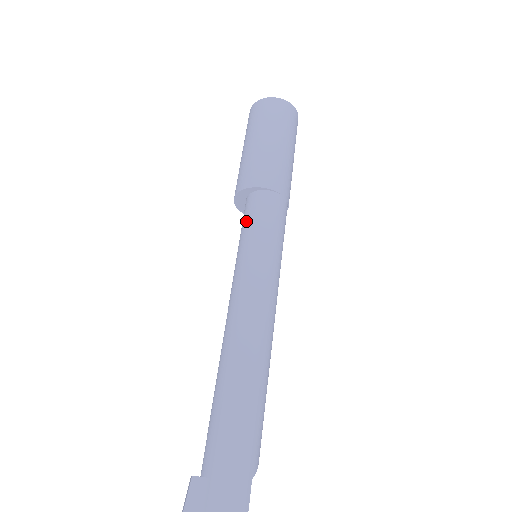
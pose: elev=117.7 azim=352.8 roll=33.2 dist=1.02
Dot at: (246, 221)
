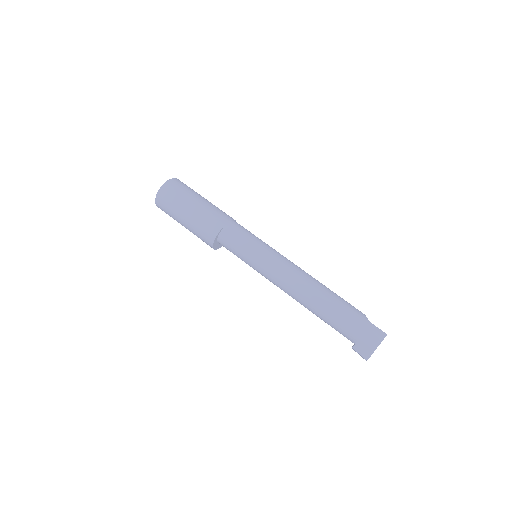
Dot at: (234, 252)
